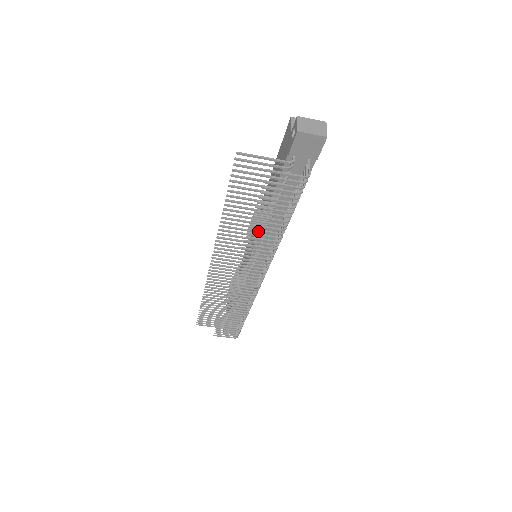
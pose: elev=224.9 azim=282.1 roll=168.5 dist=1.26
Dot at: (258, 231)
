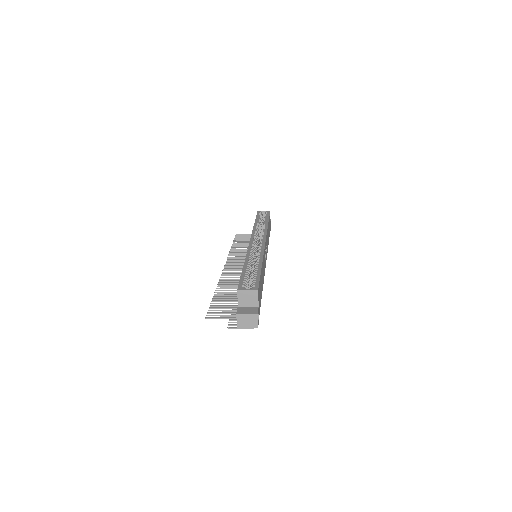
Dot at: occluded
